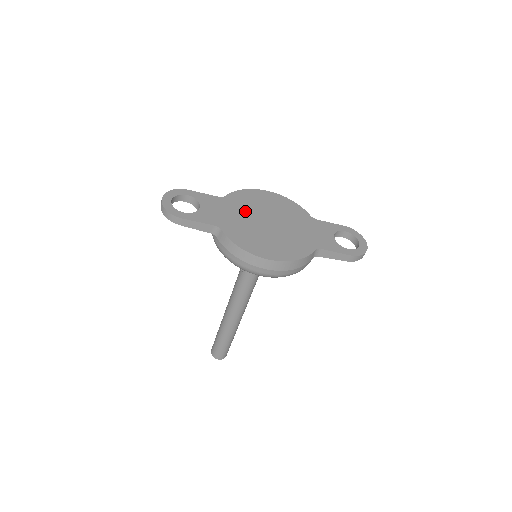
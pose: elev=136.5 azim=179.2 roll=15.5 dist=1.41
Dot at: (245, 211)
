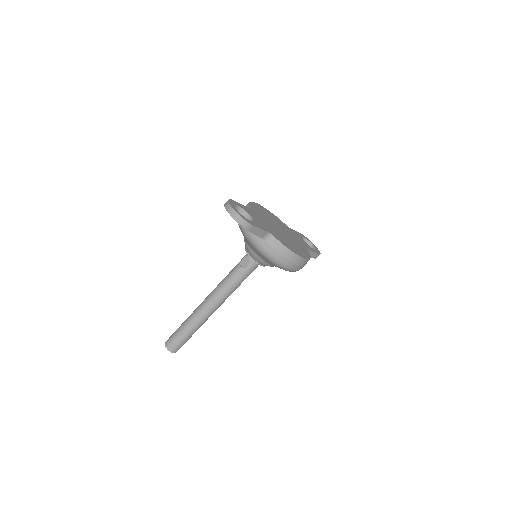
Dot at: (267, 220)
